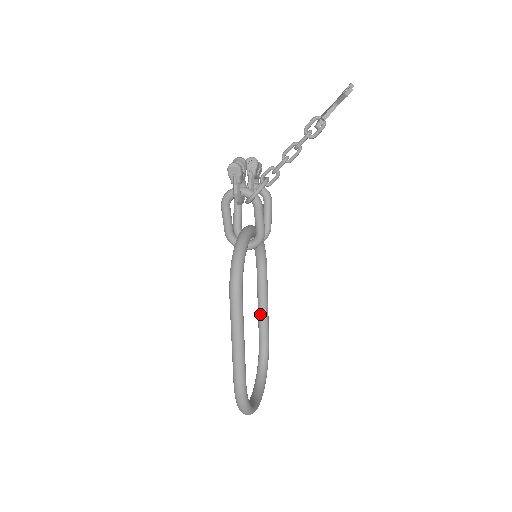
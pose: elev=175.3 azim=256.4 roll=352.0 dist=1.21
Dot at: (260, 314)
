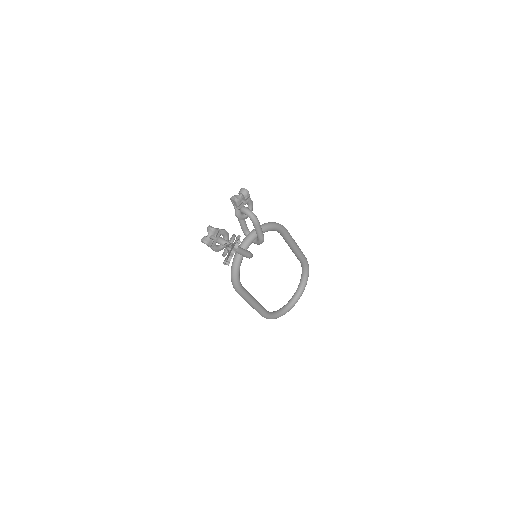
Dot at: (293, 252)
